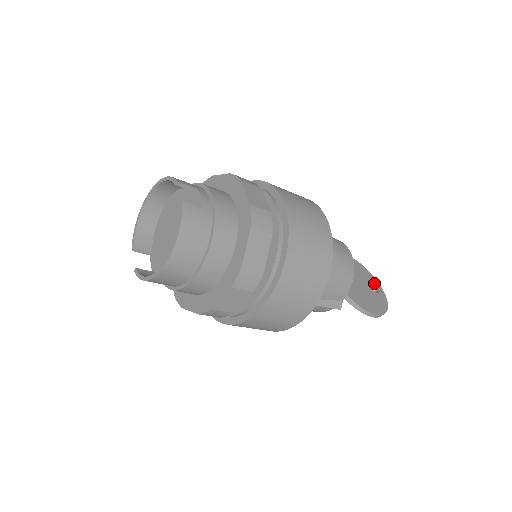
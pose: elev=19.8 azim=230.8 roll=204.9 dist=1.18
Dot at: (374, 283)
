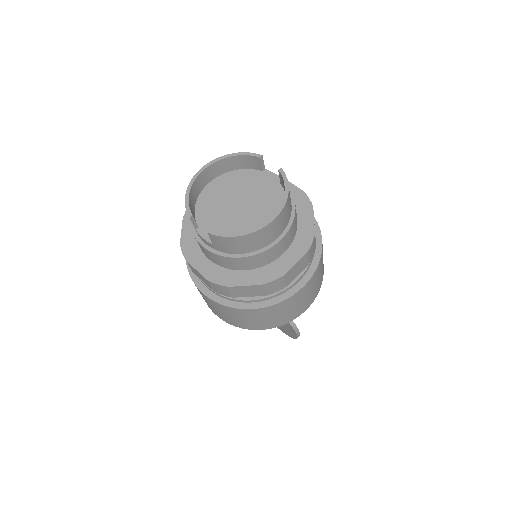
Dot at: occluded
